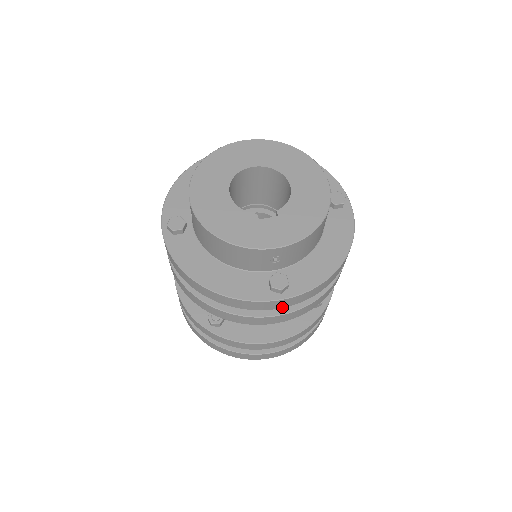
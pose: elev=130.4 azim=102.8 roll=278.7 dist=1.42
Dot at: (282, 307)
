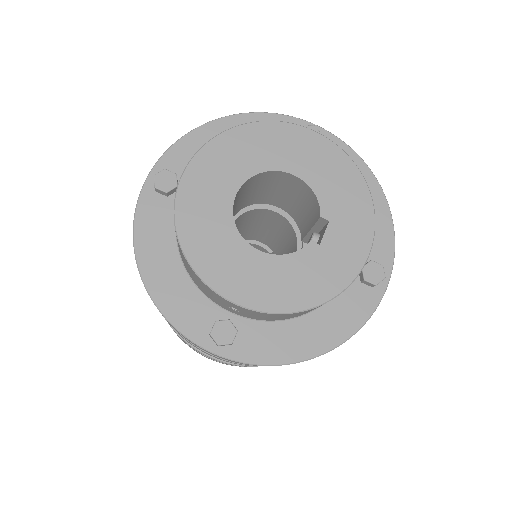
Dot at: occluded
